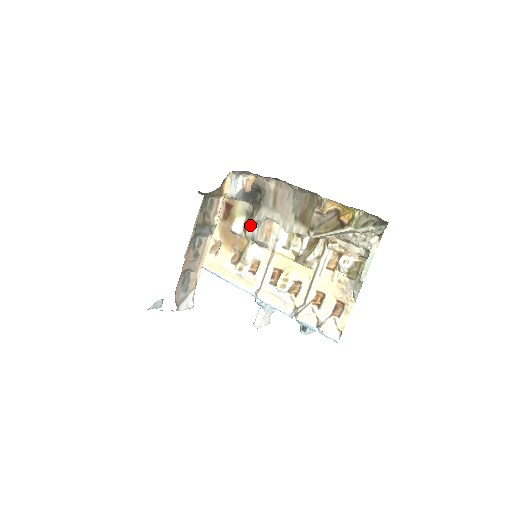
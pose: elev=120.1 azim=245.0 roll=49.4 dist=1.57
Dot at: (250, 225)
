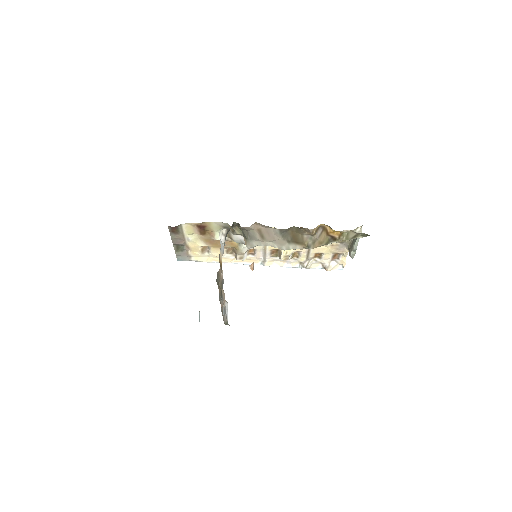
Dot at: (235, 237)
